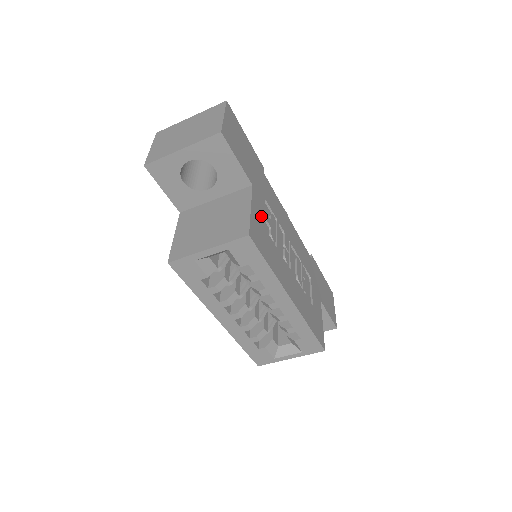
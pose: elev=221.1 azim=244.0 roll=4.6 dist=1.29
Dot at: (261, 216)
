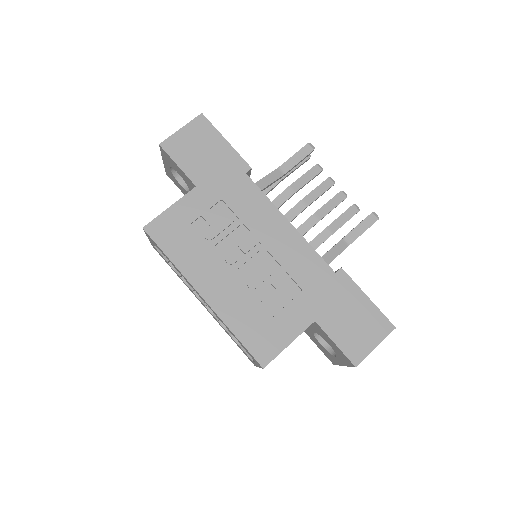
Dot at: (192, 214)
